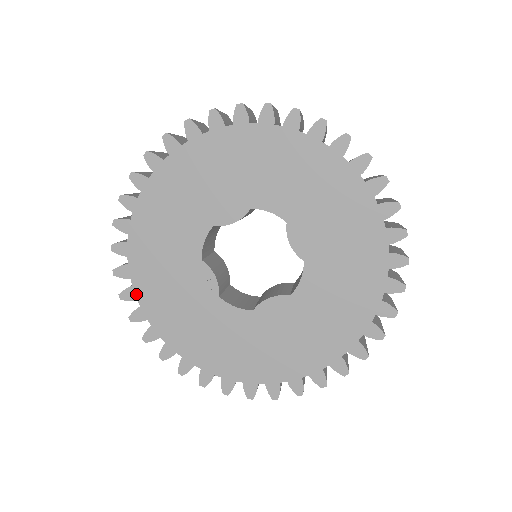
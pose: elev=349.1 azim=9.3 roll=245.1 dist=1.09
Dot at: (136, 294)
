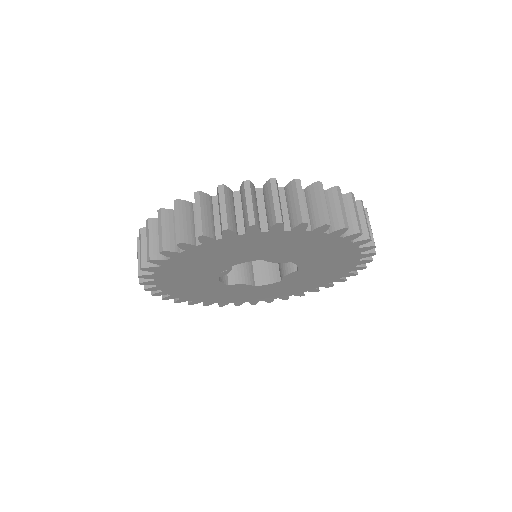
Dot at: (164, 263)
